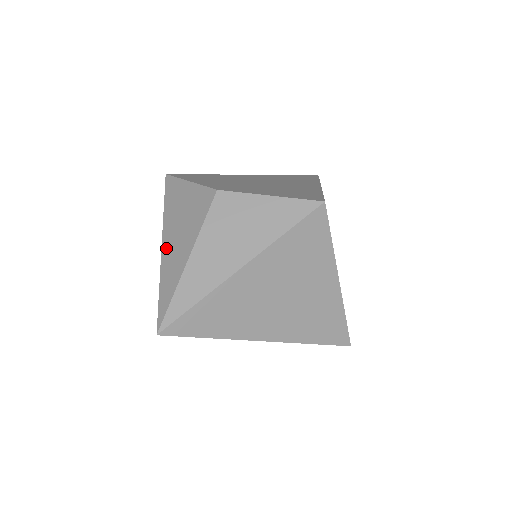
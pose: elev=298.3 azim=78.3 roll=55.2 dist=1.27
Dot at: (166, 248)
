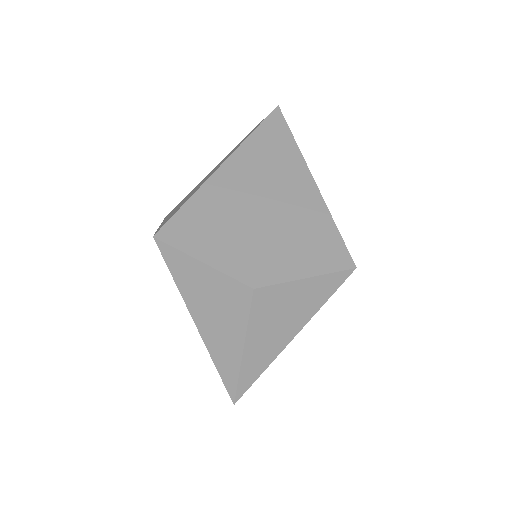
Dot at: (205, 332)
